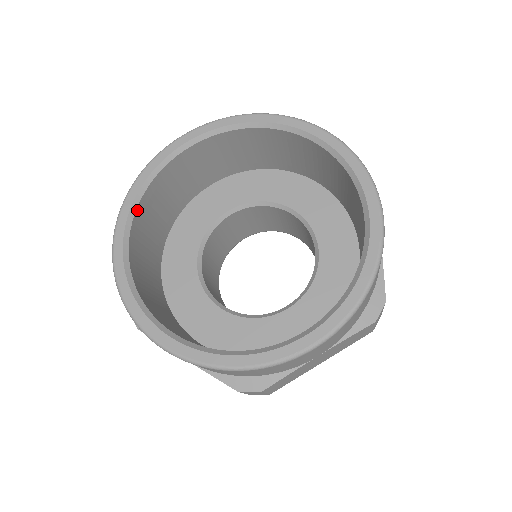
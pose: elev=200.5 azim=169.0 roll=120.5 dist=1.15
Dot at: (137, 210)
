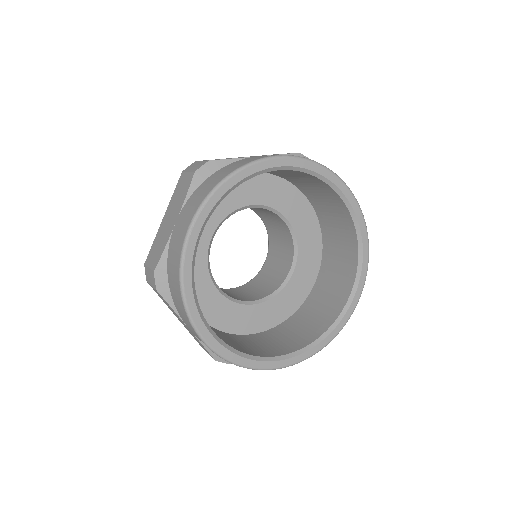
Dot at: (200, 309)
